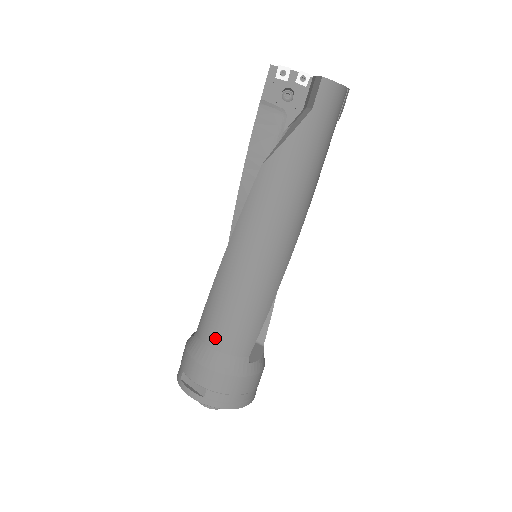
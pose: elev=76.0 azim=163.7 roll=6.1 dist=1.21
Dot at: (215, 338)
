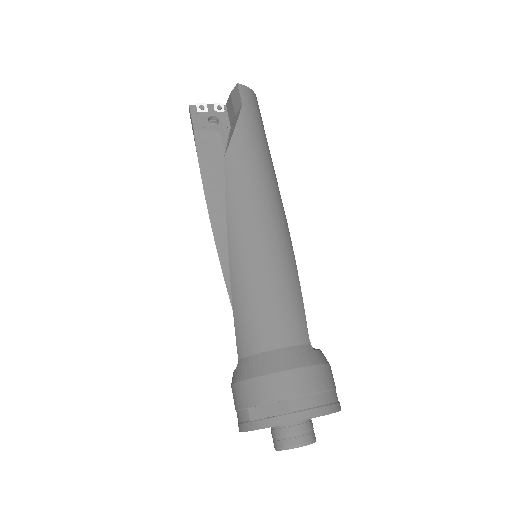
Dot at: (265, 337)
